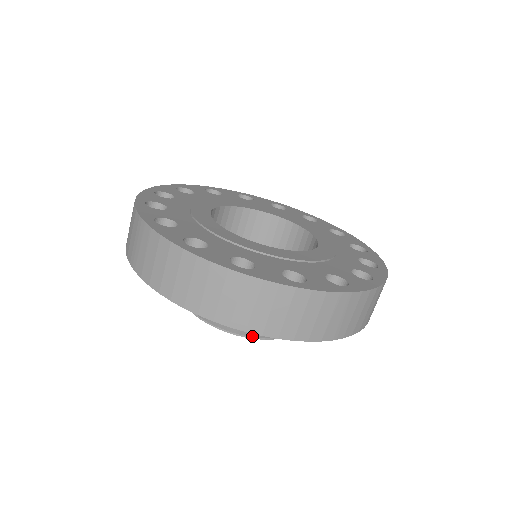
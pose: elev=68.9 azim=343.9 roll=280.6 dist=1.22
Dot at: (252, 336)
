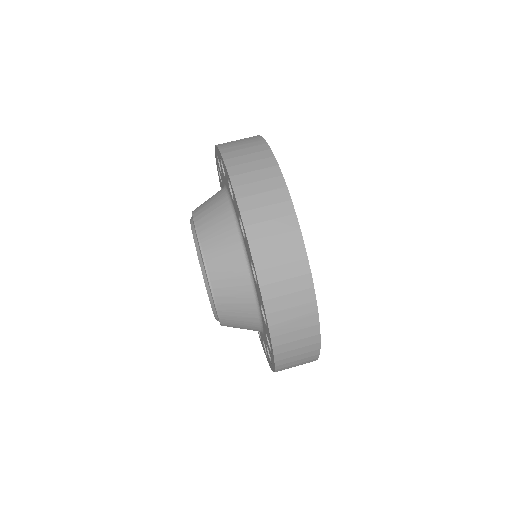
Dot at: (210, 275)
